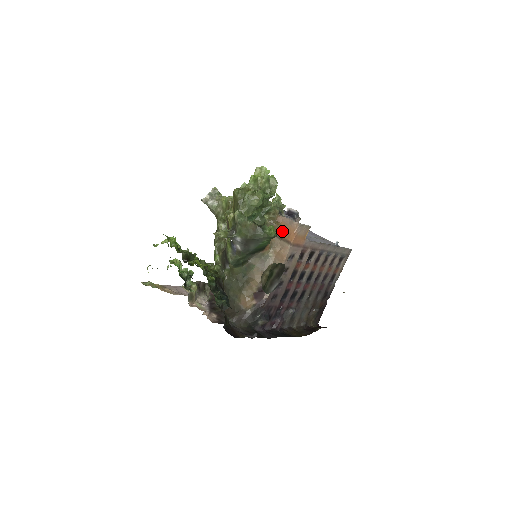
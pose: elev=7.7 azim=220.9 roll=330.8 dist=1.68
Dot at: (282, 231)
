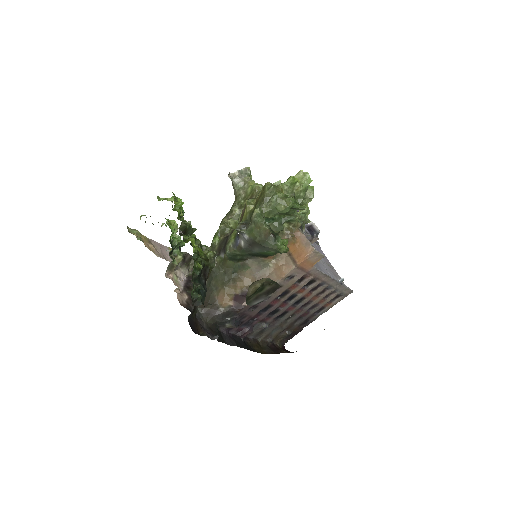
Dot at: (294, 247)
